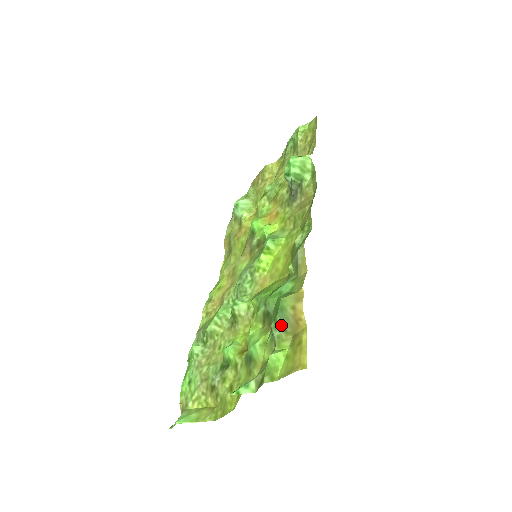
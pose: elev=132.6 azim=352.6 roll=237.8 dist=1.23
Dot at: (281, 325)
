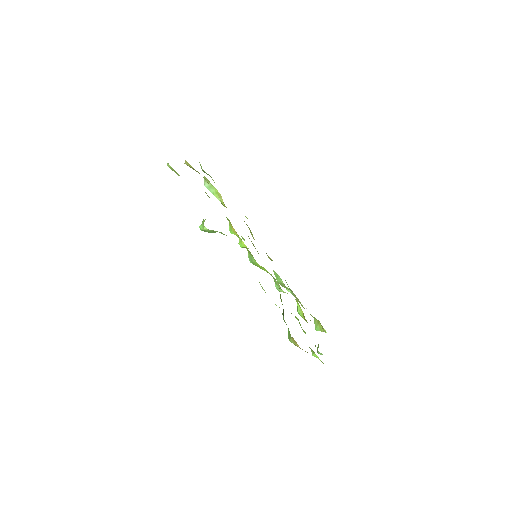
Dot at: occluded
